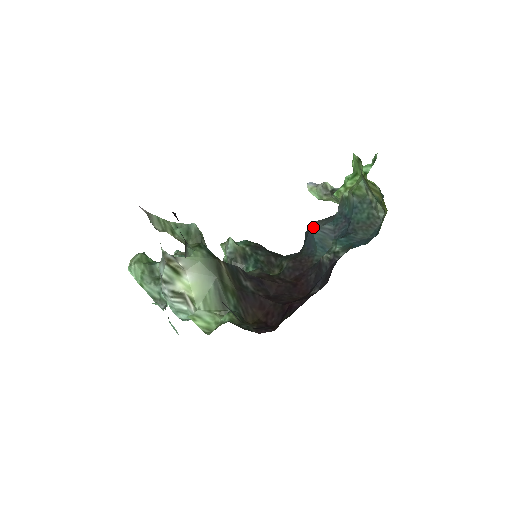
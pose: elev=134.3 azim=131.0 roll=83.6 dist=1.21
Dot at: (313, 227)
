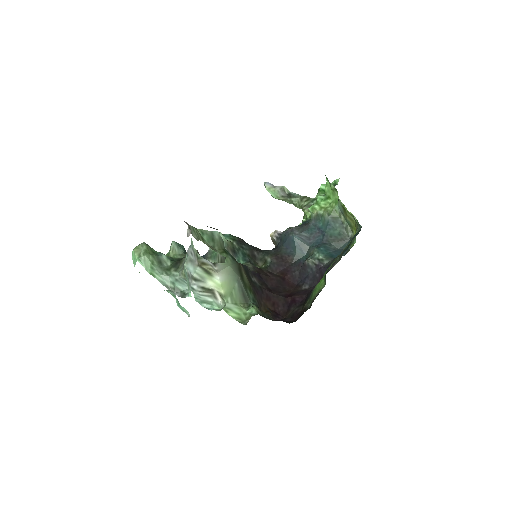
Dot at: (293, 233)
